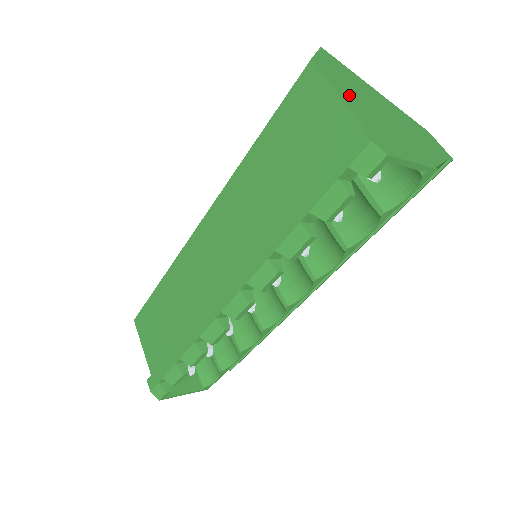
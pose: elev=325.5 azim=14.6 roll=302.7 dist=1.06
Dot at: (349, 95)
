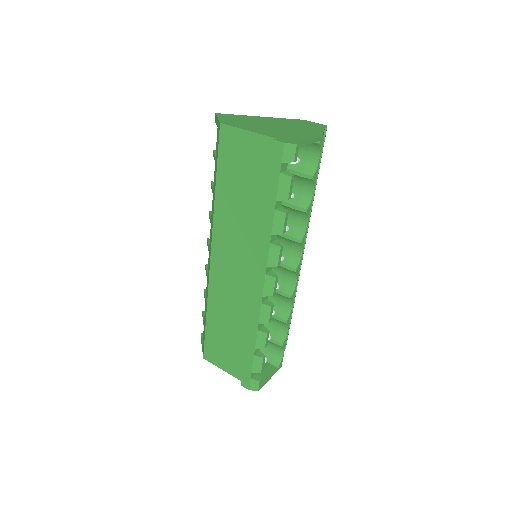
Dot at: (253, 128)
